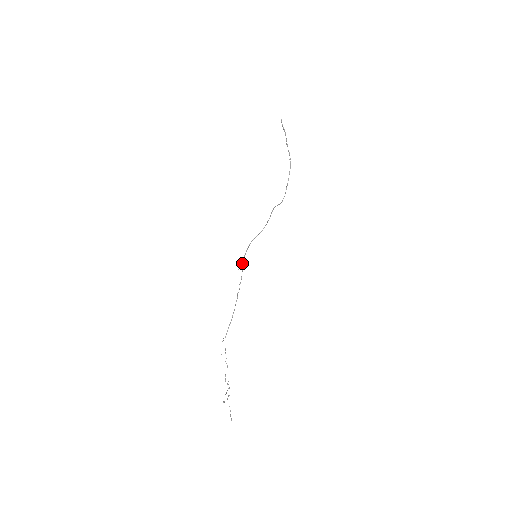
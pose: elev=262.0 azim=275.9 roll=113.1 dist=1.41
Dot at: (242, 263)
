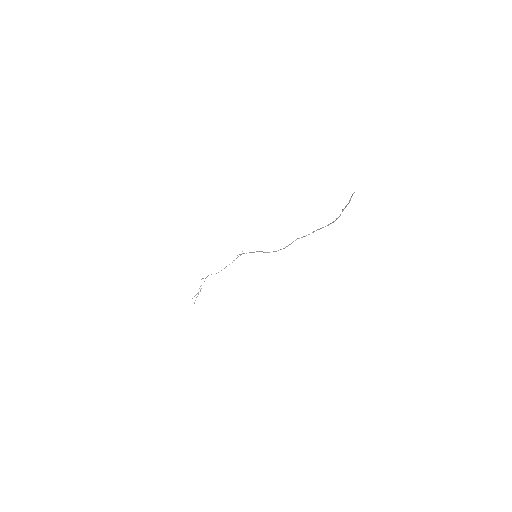
Dot at: (243, 253)
